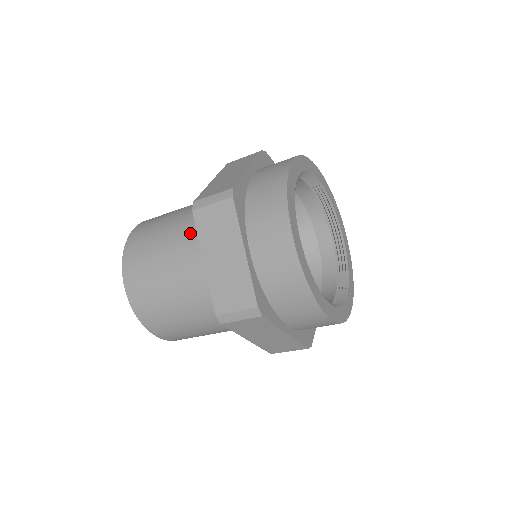
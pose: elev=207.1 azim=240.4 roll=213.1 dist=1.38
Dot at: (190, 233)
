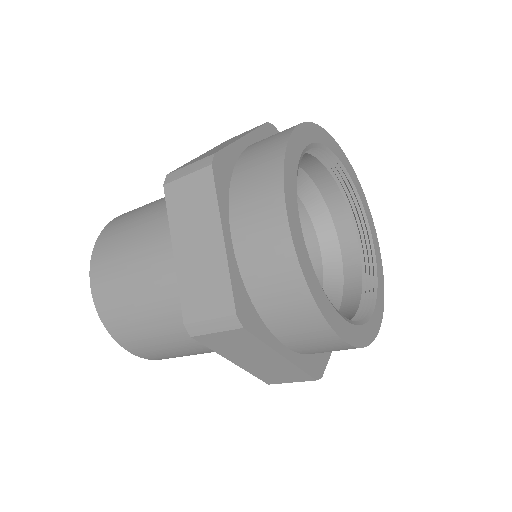
Dot at: (167, 219)
